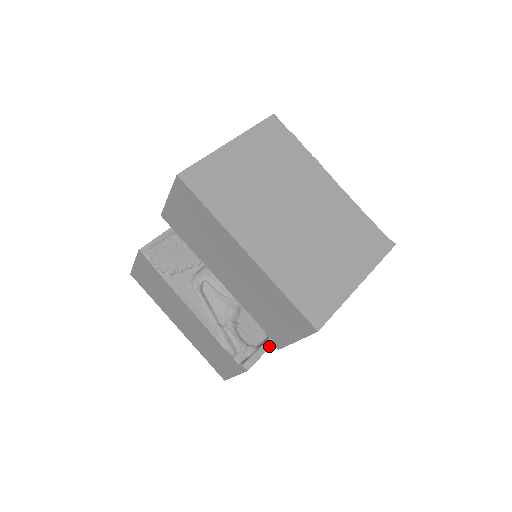
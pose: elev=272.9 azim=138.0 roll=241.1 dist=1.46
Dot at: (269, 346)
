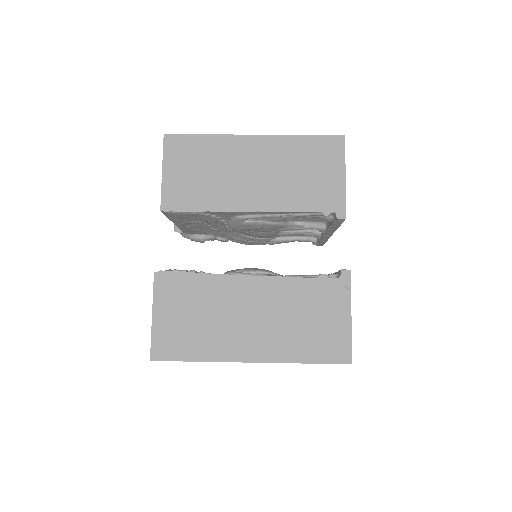
Dot at: occluded
